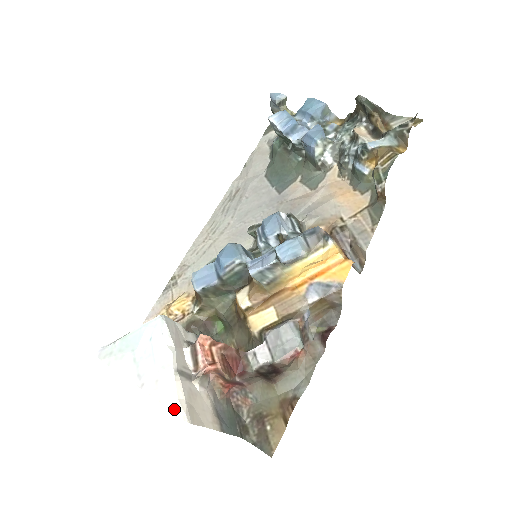
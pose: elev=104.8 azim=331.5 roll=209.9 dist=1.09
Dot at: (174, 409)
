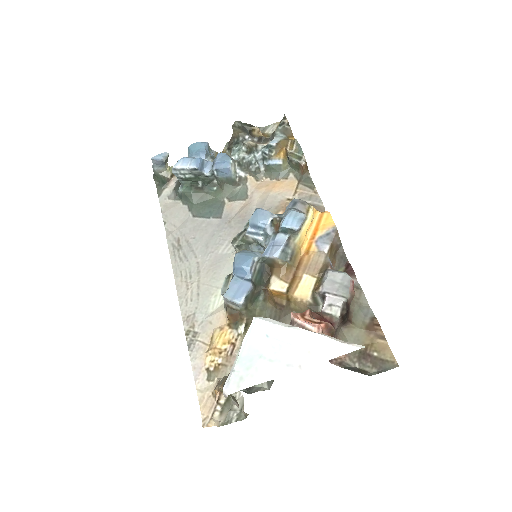
Dot at: (347, 351)
